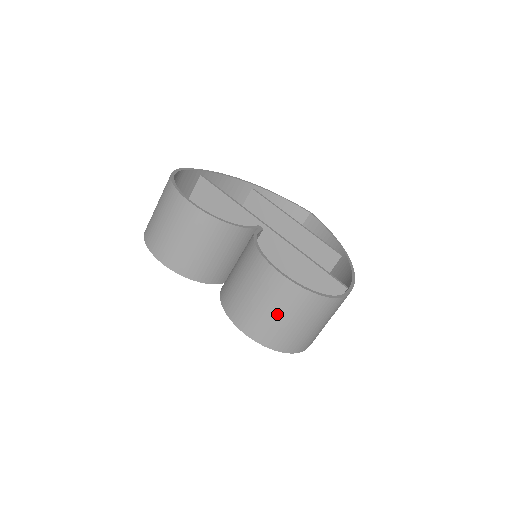
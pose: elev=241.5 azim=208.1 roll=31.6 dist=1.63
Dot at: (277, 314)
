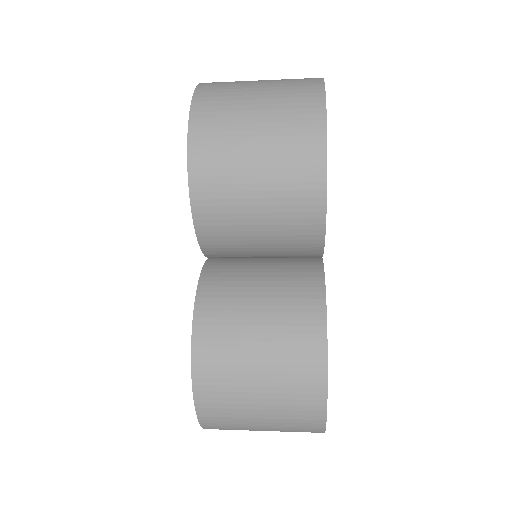
Dot at: (261, 396)
